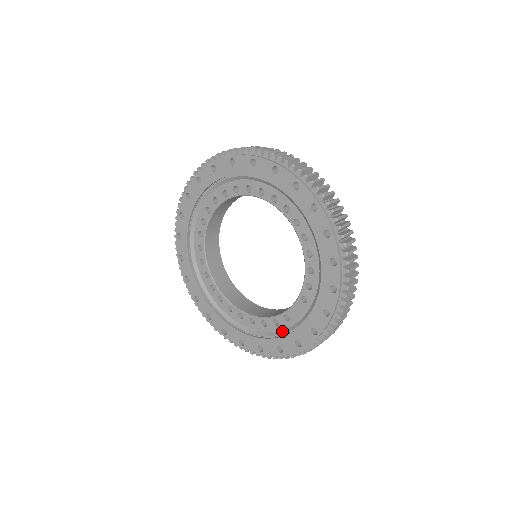
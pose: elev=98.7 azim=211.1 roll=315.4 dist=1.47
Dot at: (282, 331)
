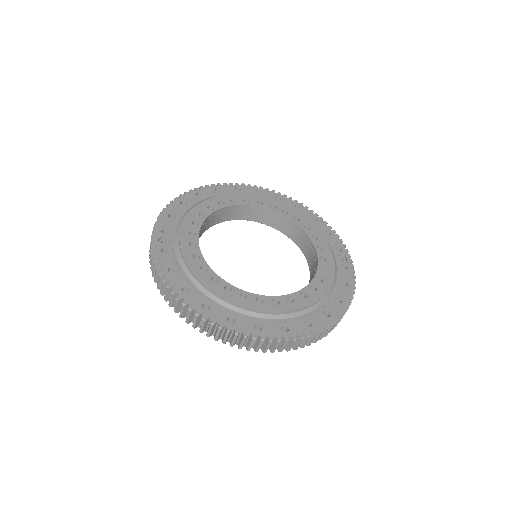
Dot at: occluded
